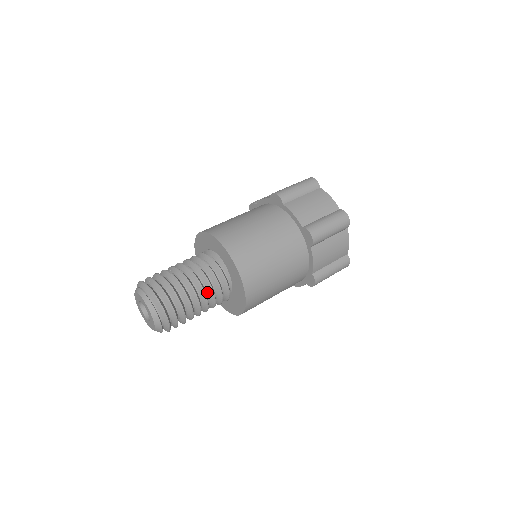
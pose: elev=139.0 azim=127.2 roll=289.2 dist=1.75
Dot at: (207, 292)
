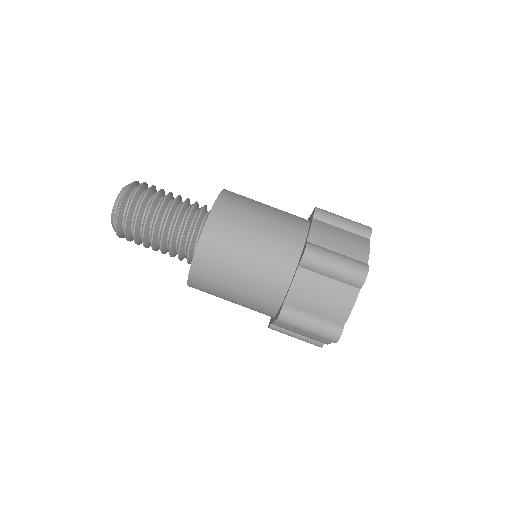
Dot at: occluded
